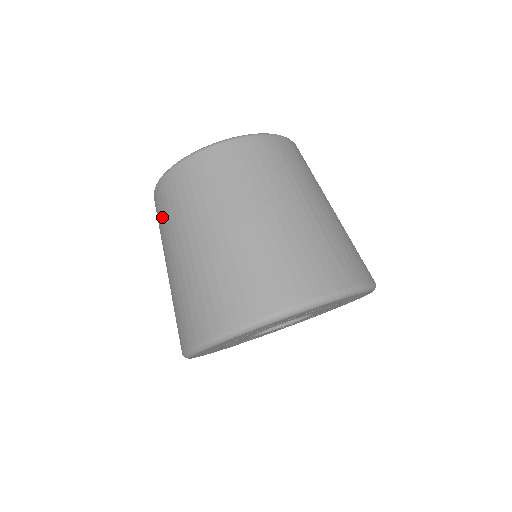
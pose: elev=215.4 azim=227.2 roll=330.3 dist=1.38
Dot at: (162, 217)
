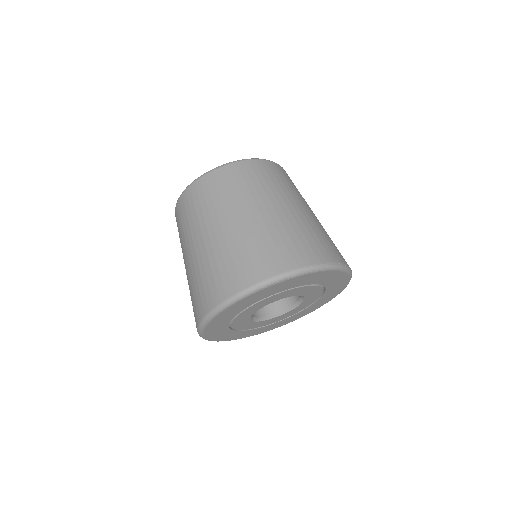
Dot at: (191, 211)
